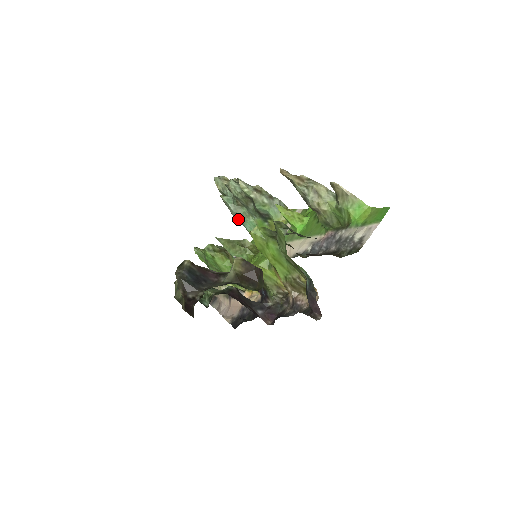
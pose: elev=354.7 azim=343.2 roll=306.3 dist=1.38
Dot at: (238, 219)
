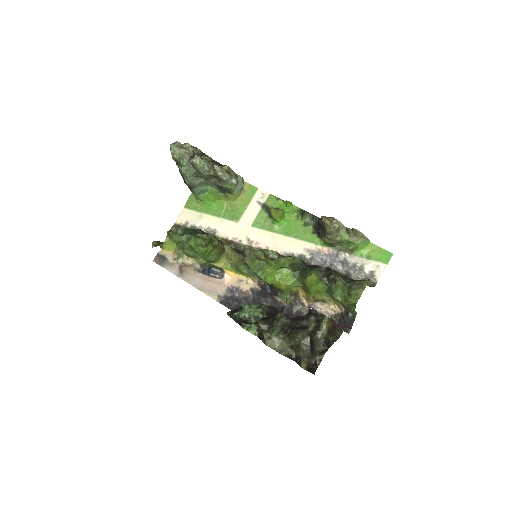
Dot at: (191, 187)
